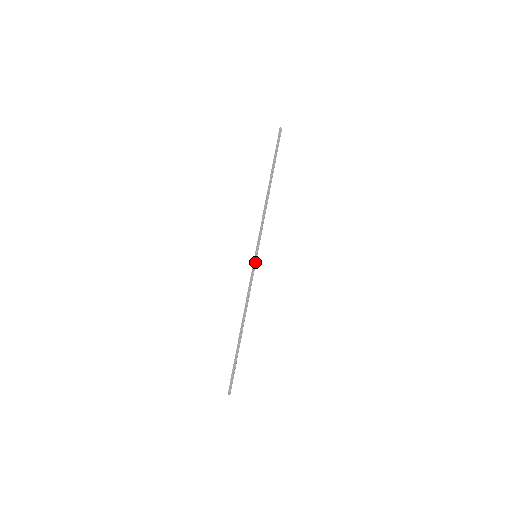
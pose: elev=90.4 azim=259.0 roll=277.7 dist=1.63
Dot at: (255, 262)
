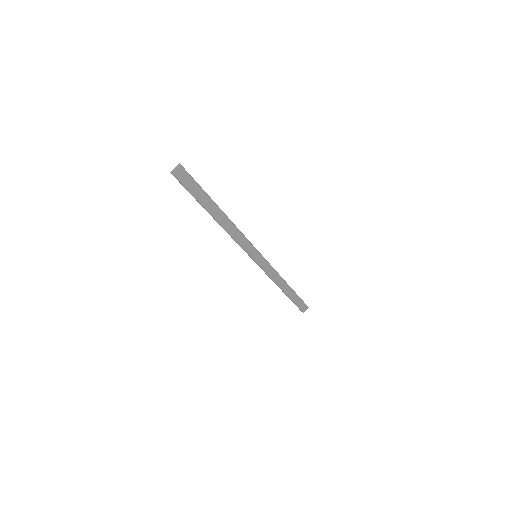
Dot at: (256, 249)
